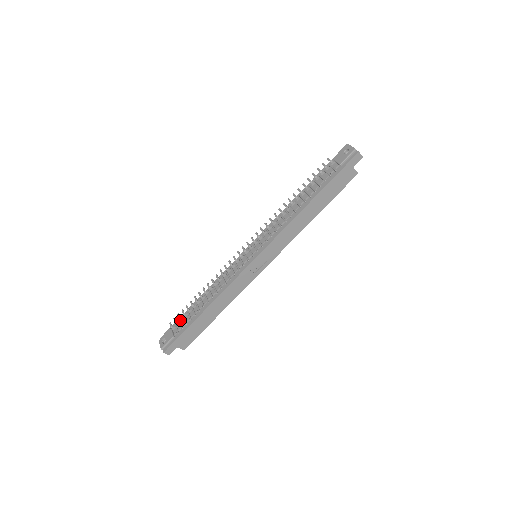
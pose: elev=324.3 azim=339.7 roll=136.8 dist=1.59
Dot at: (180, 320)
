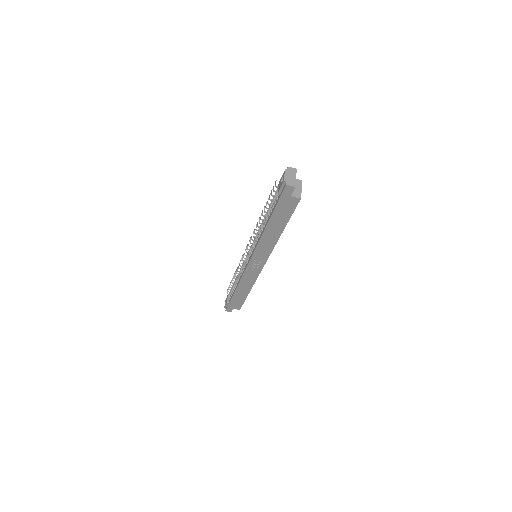
Dot at: (230, 290)
